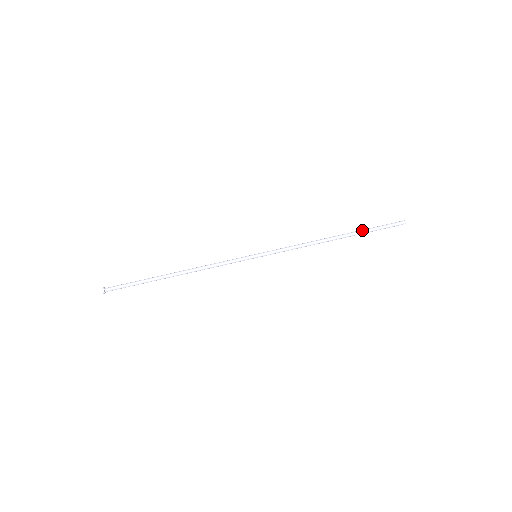
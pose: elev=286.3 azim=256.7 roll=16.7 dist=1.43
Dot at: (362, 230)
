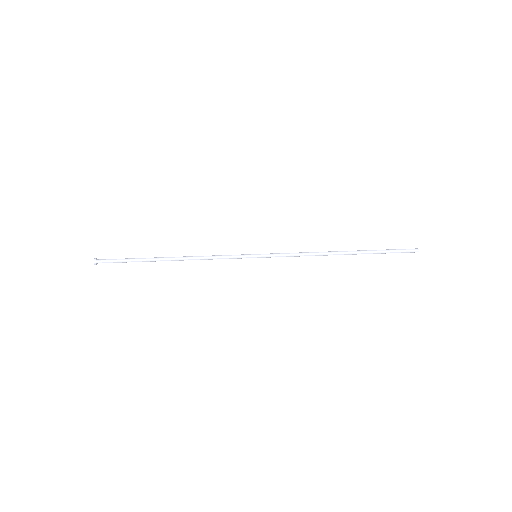
Dot at: (371, 251)
